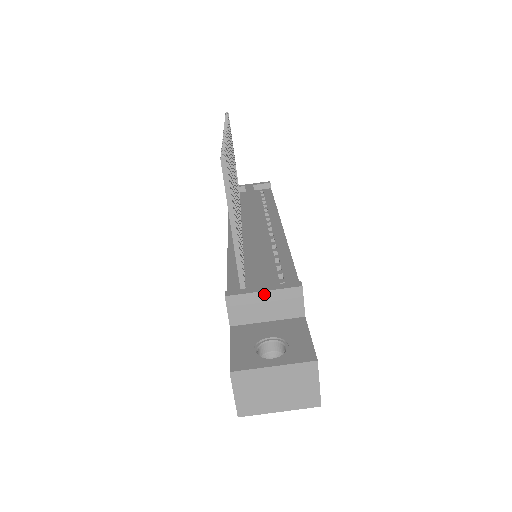
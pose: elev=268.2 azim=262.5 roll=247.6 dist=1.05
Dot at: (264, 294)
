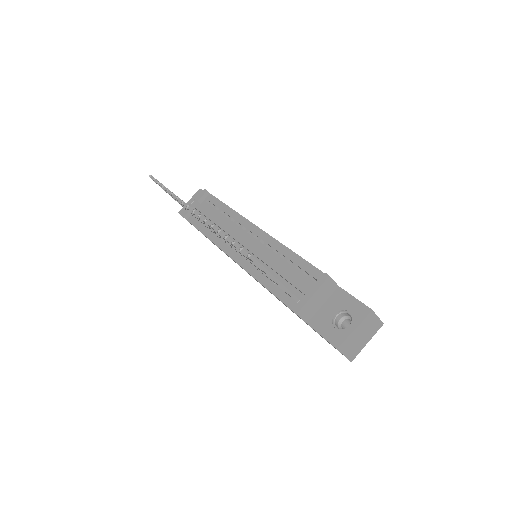
Dot at: (314, 296)
